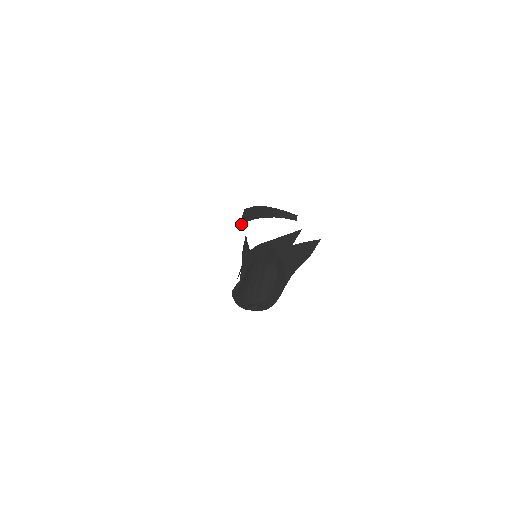
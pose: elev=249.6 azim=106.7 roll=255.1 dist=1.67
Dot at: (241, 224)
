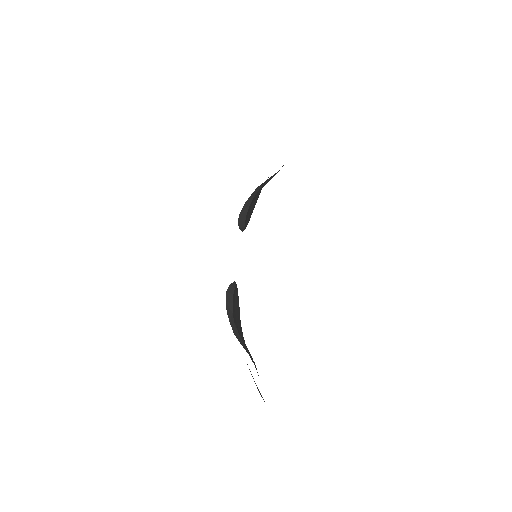
Dot at: occluded
